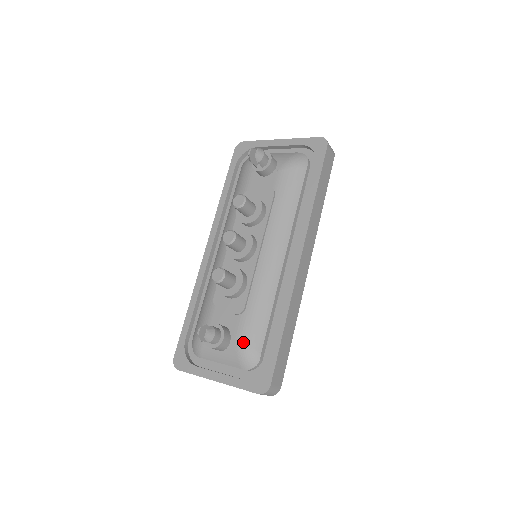
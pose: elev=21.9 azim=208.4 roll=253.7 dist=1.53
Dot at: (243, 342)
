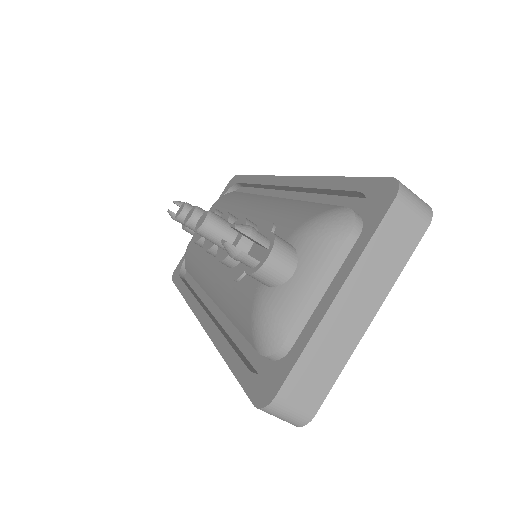
Dot at: (305, 222)
